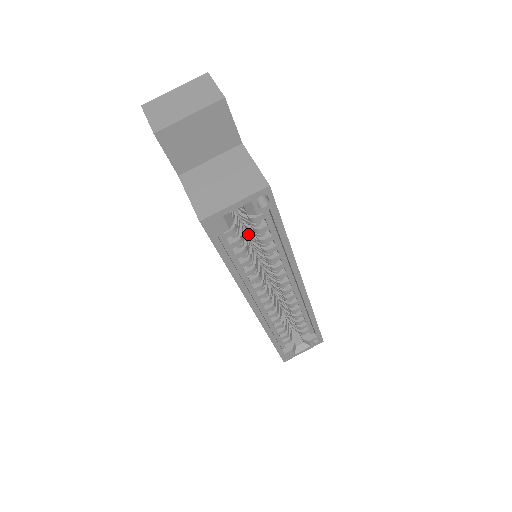
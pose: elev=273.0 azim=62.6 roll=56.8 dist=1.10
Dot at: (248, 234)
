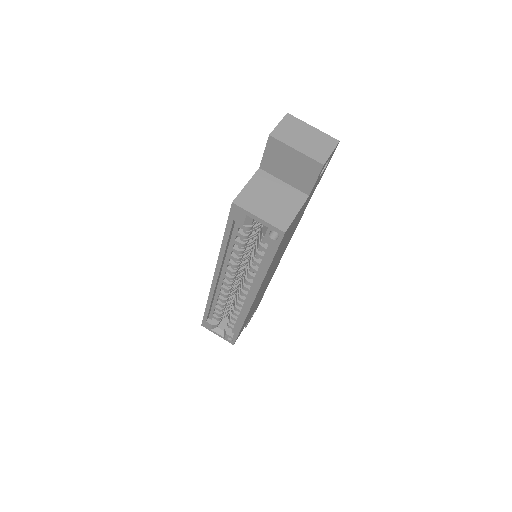
Dot at: occluded
